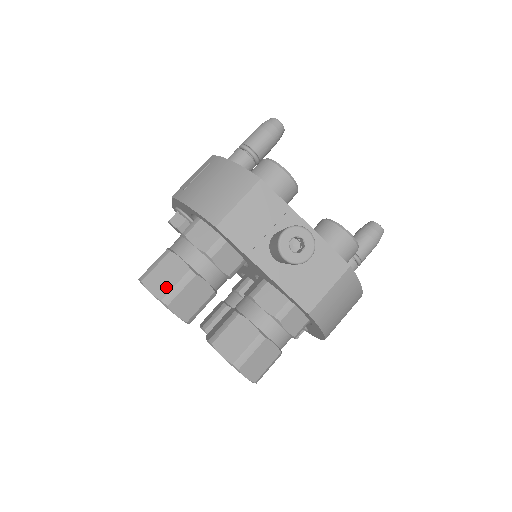
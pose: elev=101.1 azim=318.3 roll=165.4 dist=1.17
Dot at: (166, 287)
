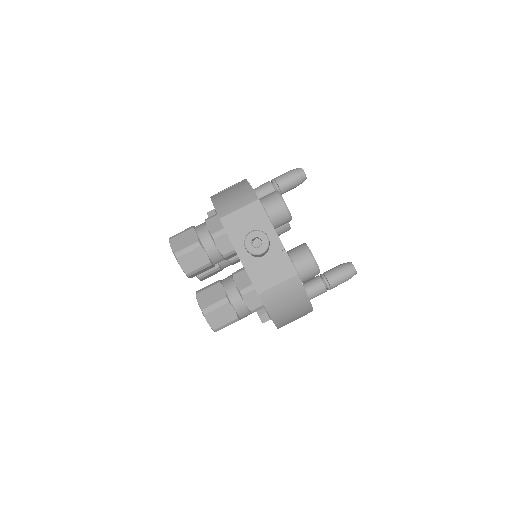
Dot at: (181, 247)
